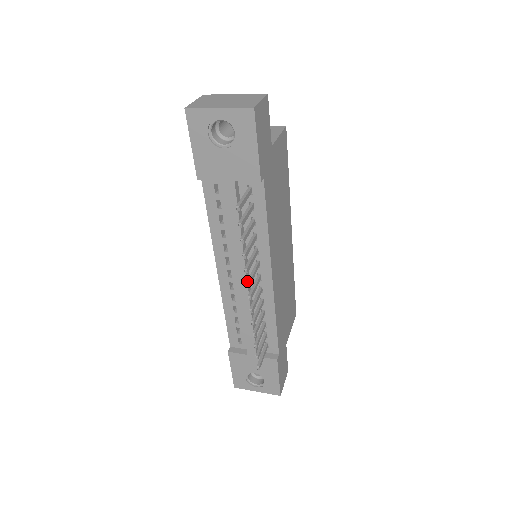
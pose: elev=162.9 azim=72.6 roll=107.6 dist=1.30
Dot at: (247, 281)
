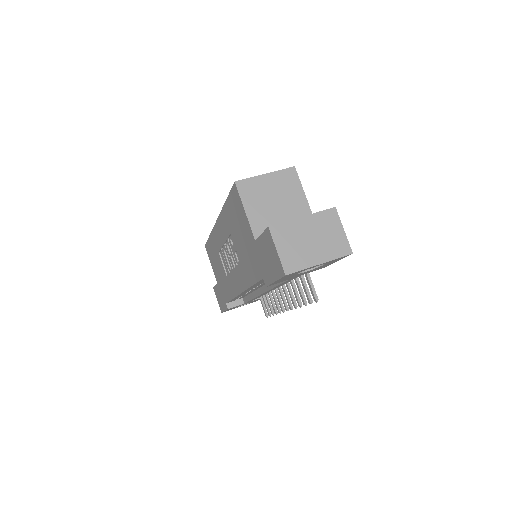
Dot at: (291, 307)
